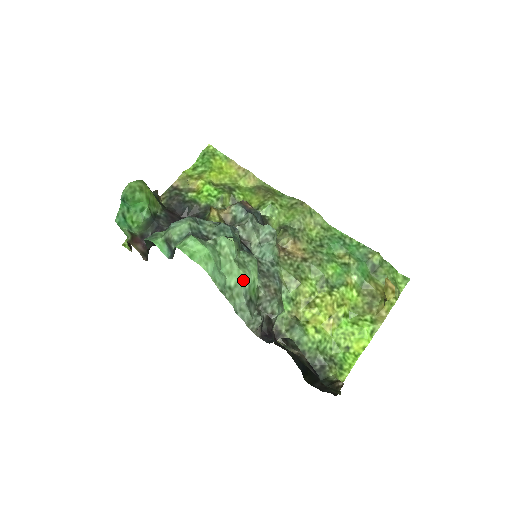
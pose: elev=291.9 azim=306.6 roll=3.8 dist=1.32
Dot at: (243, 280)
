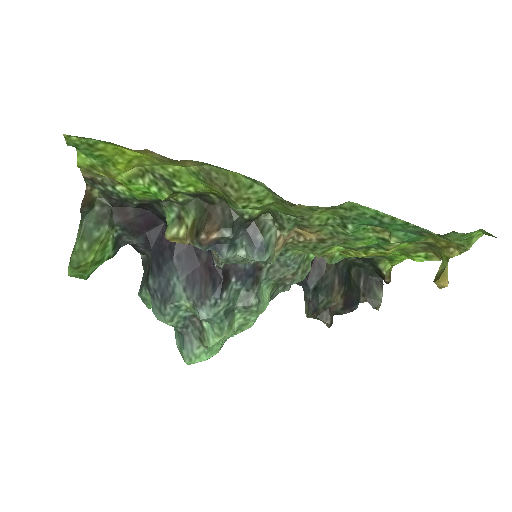
Dot at: occluded
